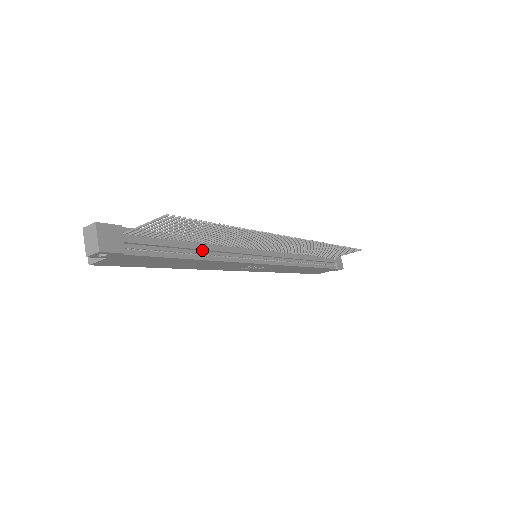
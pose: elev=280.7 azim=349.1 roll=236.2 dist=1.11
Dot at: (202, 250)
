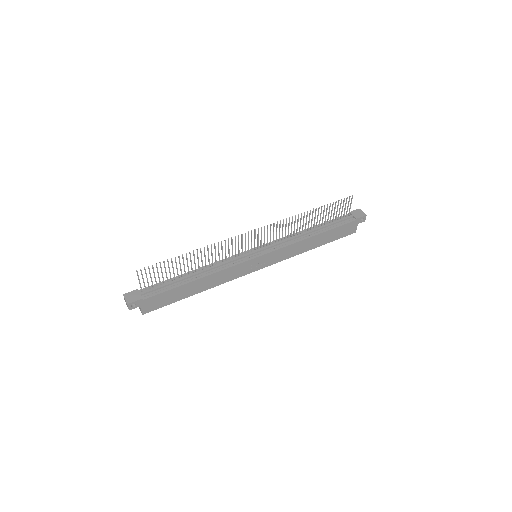
Dot at: (197, 275)
